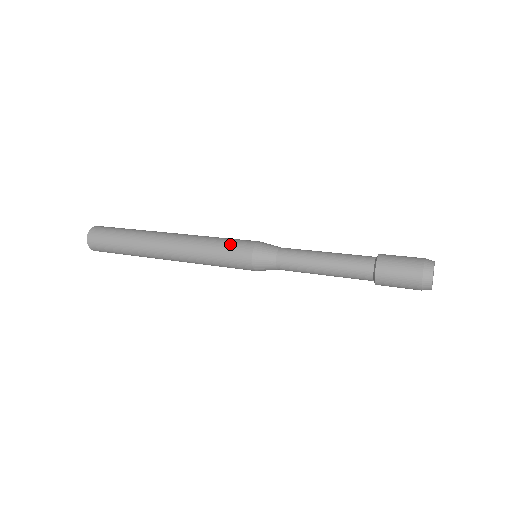
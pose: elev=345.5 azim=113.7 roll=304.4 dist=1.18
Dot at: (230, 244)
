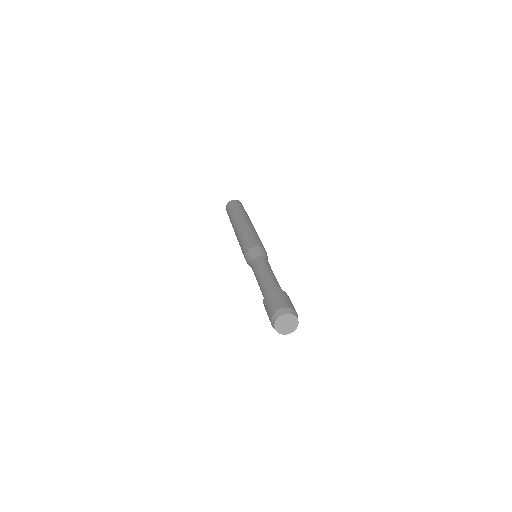
Dot at: (244, 243)
